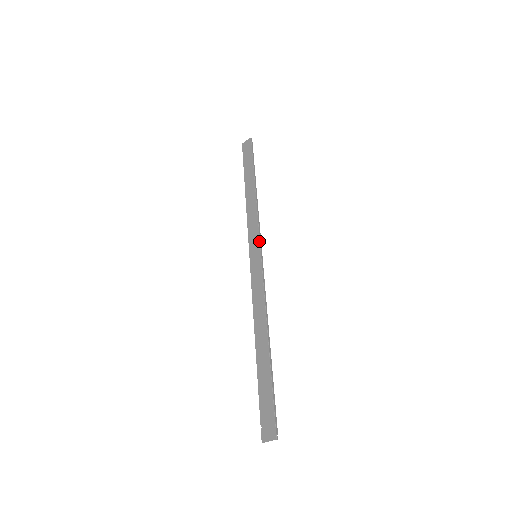
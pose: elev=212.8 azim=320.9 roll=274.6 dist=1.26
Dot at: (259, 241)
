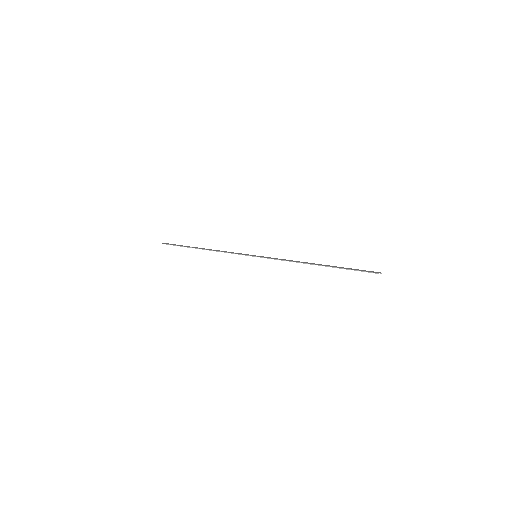
Dot at: occluded
